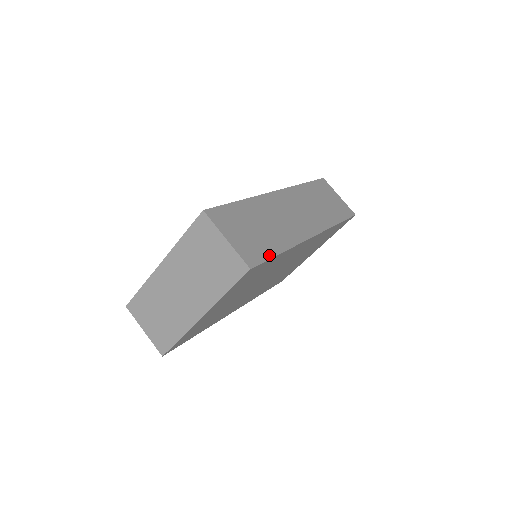
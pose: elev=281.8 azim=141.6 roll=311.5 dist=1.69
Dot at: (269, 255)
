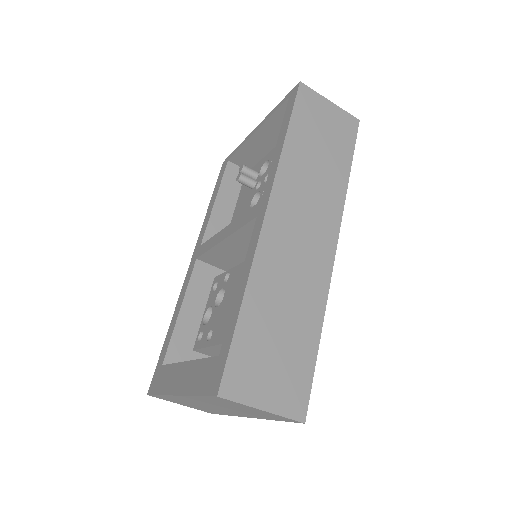
Dot at: (310, 368)
